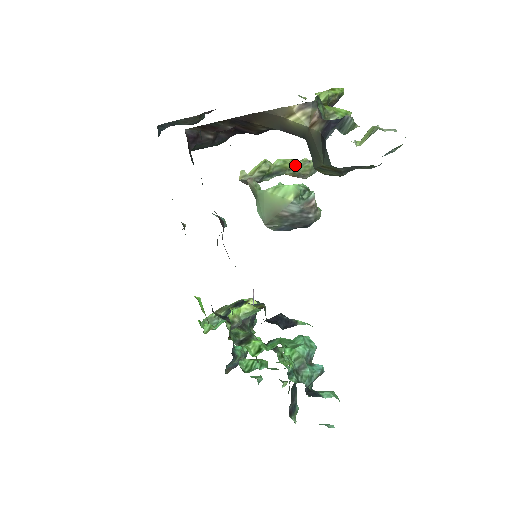
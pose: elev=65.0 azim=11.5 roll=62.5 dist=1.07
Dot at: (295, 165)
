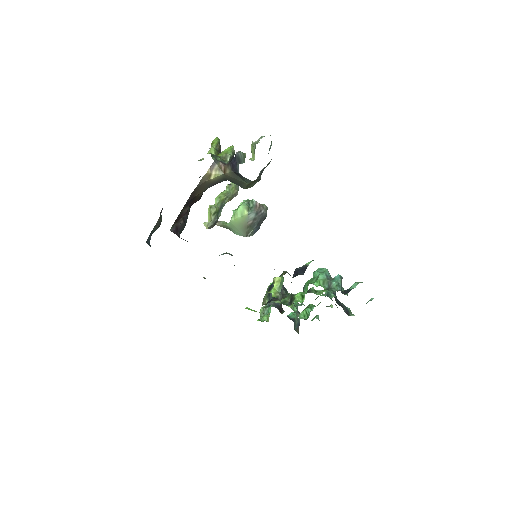
Dot at: (226, 194)
